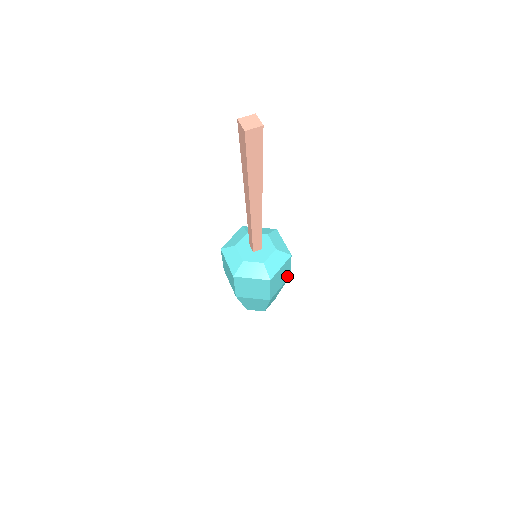
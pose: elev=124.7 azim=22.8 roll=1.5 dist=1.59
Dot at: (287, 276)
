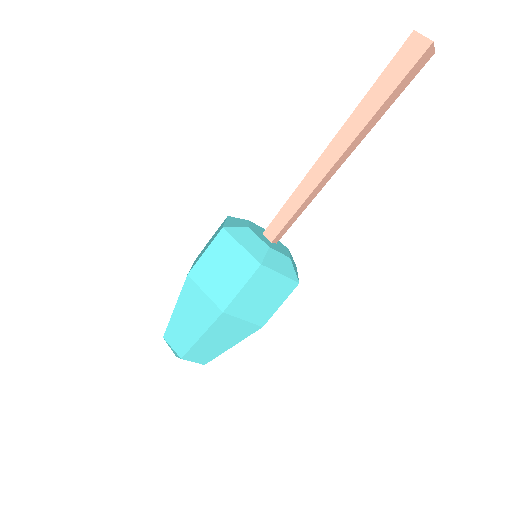
Dot at: occluded
